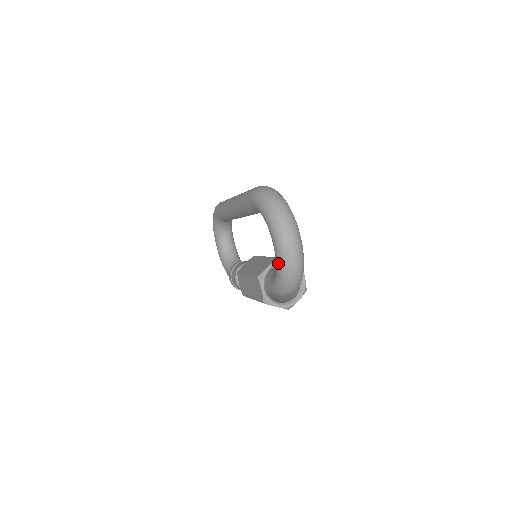
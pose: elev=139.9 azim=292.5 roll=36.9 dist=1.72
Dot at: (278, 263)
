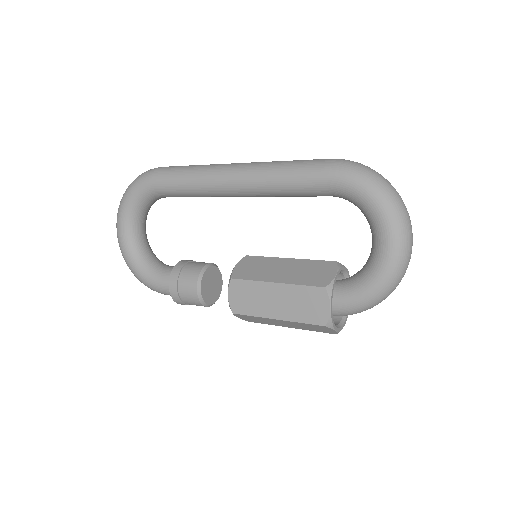
Dot at: (386, 271)
